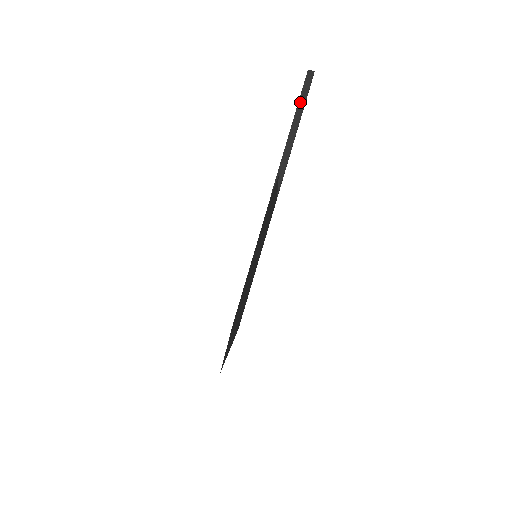
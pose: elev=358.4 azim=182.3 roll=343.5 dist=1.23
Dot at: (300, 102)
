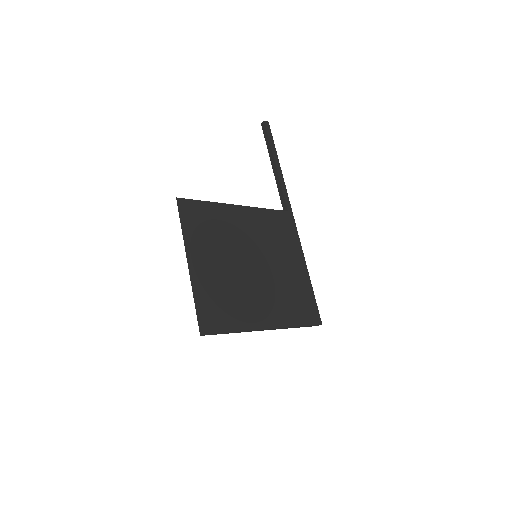
Dot at: (267, 144)
